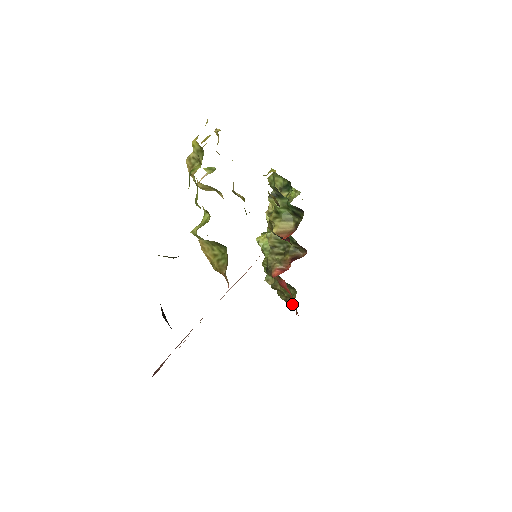
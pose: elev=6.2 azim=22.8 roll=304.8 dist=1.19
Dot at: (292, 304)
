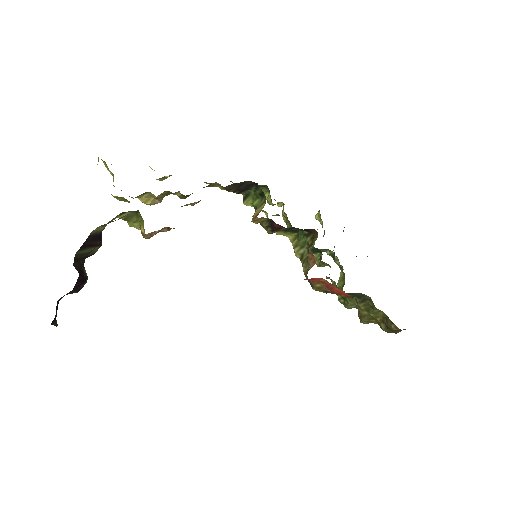
Dot at: (390, 324)
